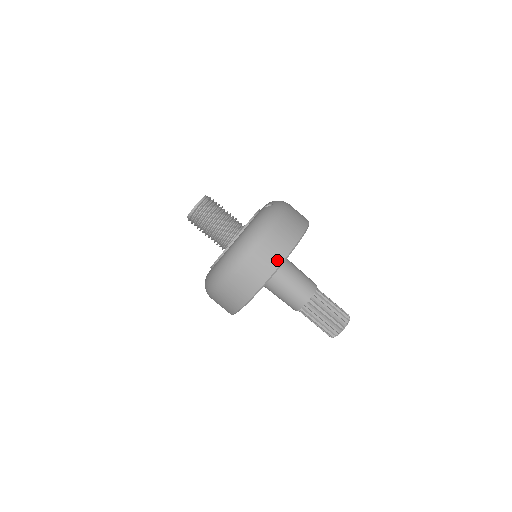
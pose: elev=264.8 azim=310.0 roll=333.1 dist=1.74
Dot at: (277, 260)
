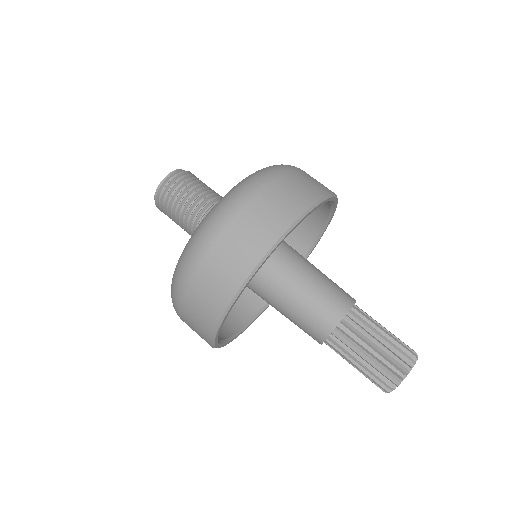
Dot at: (260, 246)
